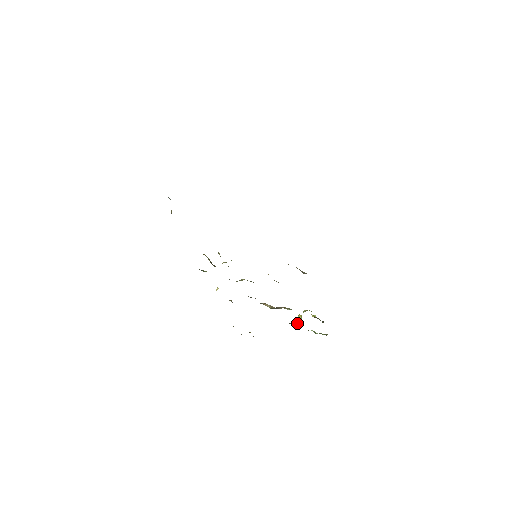
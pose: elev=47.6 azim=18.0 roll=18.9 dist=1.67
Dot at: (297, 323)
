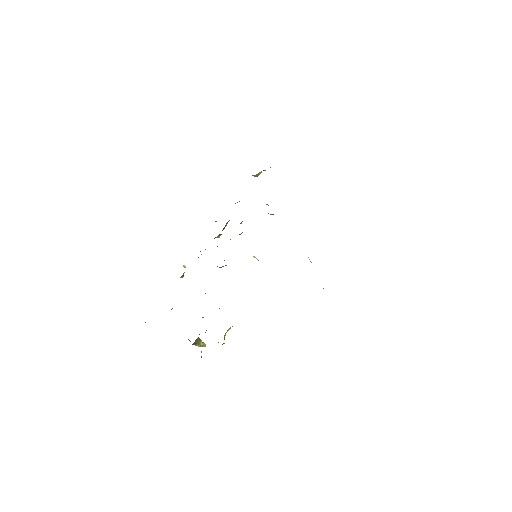
Dot at: (199, 338)
